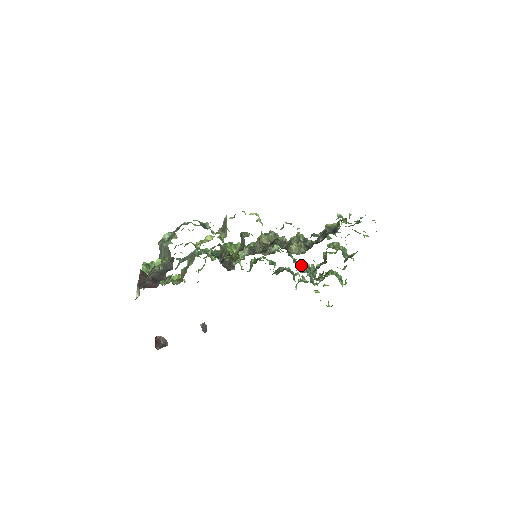
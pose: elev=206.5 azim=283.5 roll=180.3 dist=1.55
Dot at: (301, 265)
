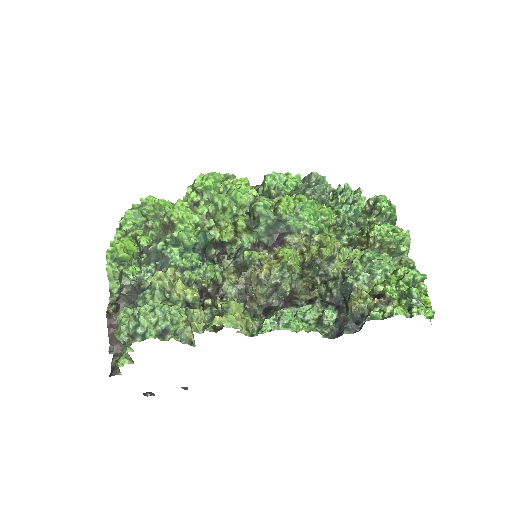
Dot at: occluded
